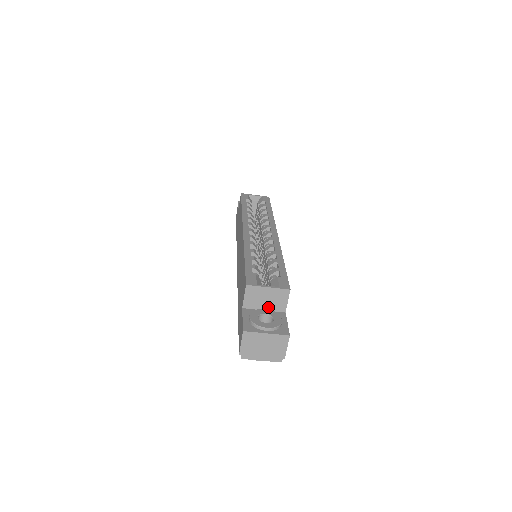
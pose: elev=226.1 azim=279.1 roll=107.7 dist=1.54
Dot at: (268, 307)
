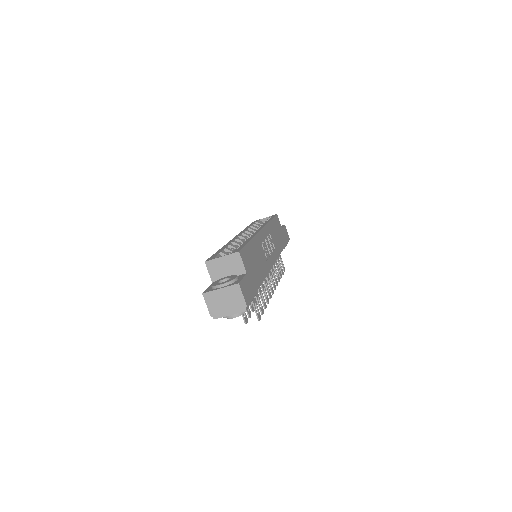
Dot at: (231, 274)
